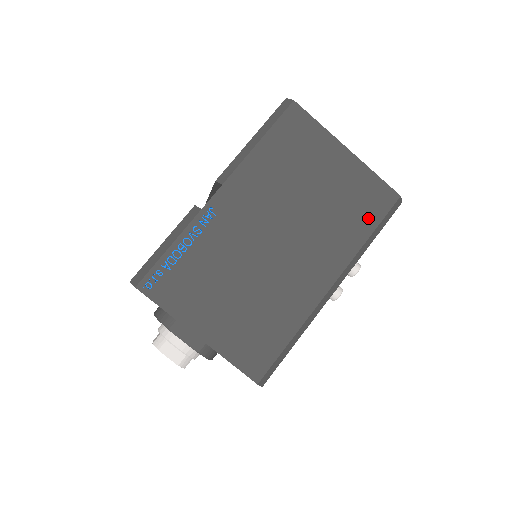
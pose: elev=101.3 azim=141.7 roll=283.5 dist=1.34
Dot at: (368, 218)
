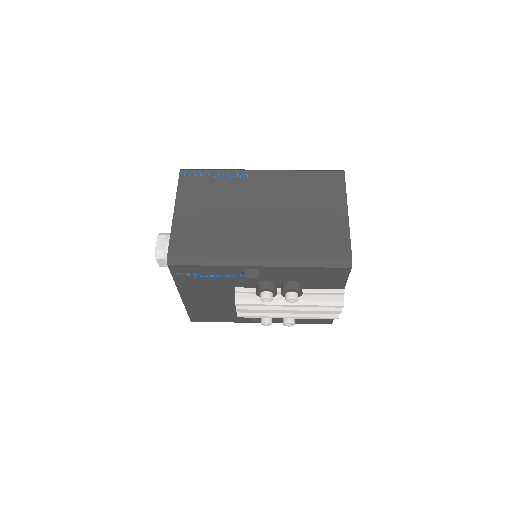
Dot at: (319, 250)
